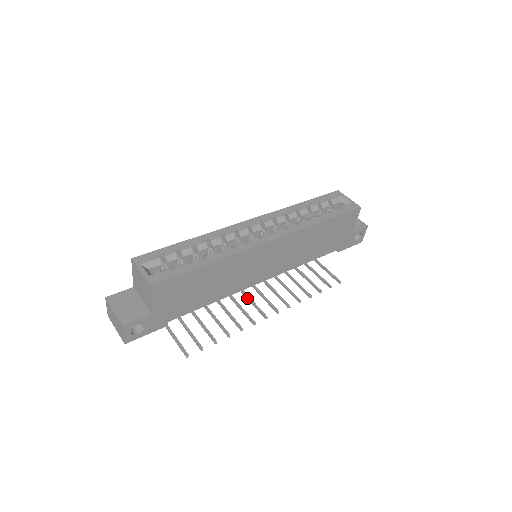
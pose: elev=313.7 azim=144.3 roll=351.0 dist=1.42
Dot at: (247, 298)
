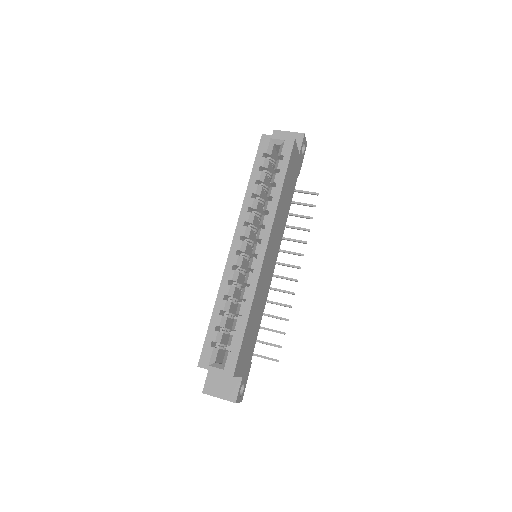
Dot at: occluded
